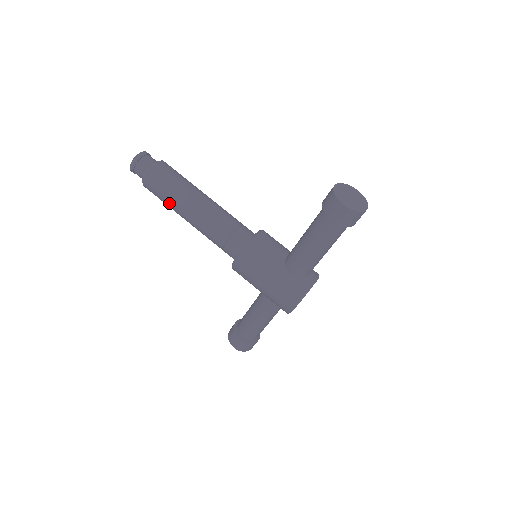
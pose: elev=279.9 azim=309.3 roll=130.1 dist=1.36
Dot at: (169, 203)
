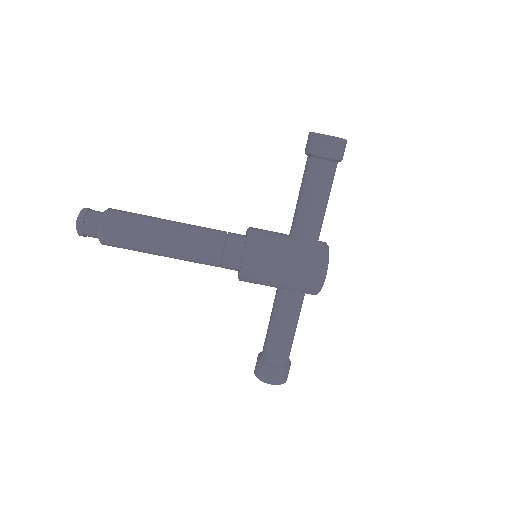
Dot at: (141, 242)
